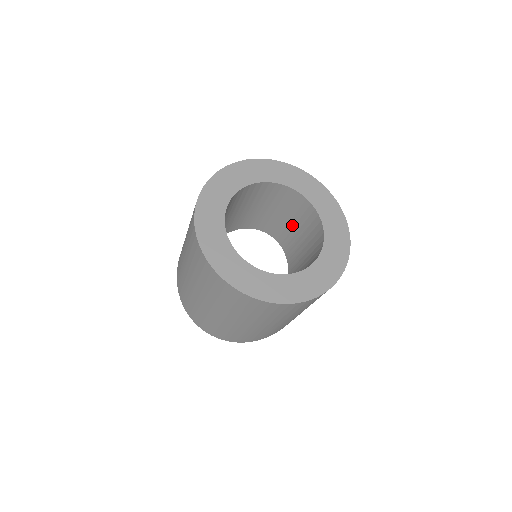
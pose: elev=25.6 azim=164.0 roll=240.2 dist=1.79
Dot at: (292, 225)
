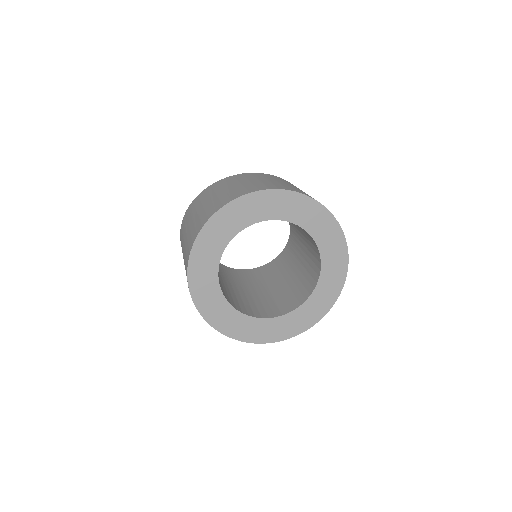
Dot at: occluded
